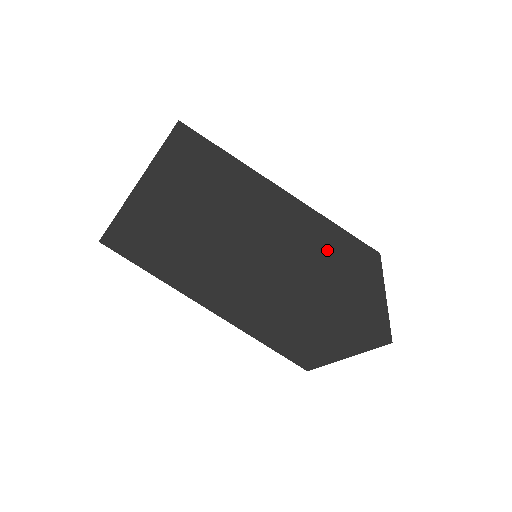
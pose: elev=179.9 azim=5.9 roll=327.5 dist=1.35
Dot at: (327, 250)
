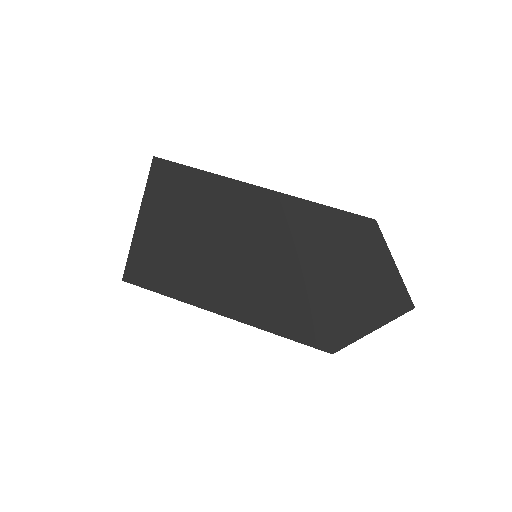
Dot at: (319, 232)
